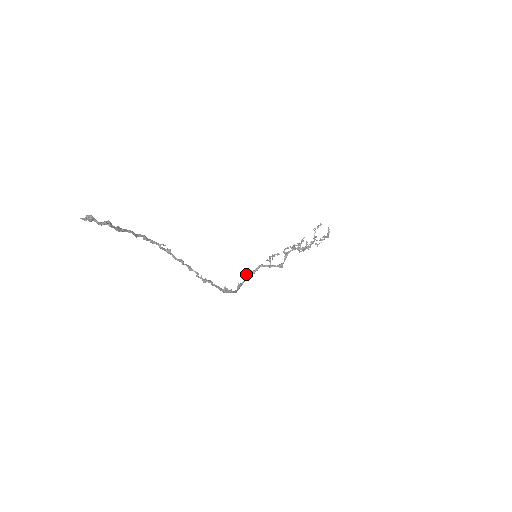
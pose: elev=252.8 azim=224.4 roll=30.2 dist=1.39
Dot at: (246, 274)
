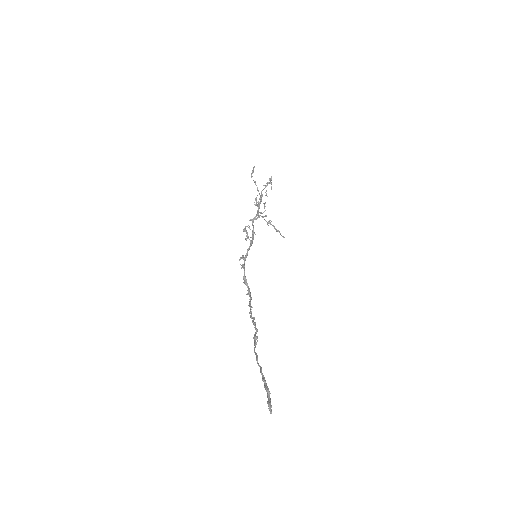
Dot at: (243, 264)
